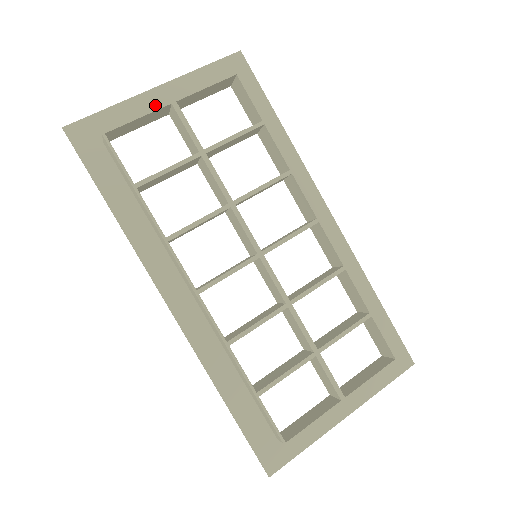
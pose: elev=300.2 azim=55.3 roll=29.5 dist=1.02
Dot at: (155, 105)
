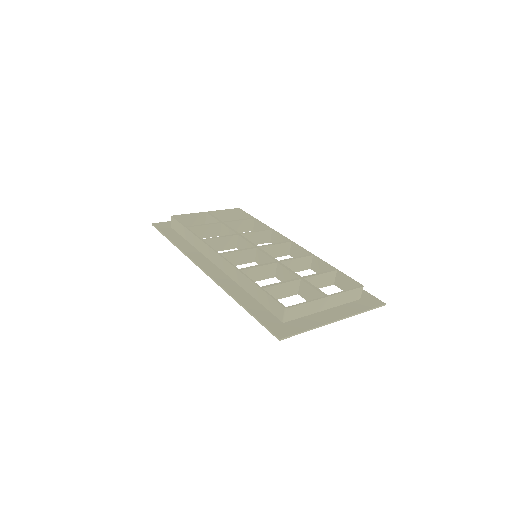
Dot at: occluded
